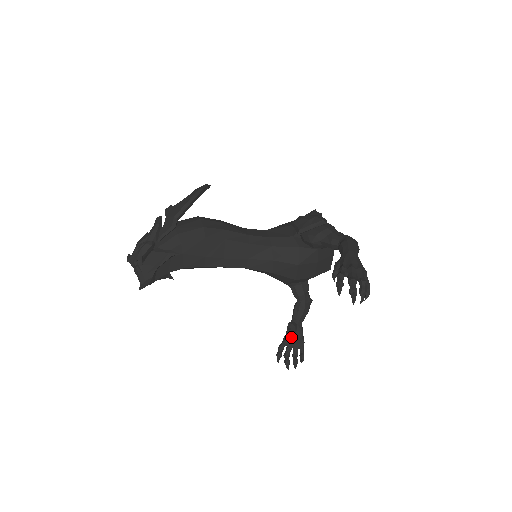
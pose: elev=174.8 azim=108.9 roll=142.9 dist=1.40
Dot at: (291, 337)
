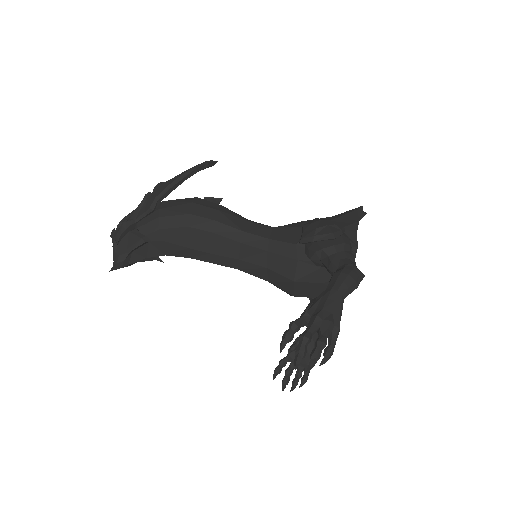
Dot at: occluded
